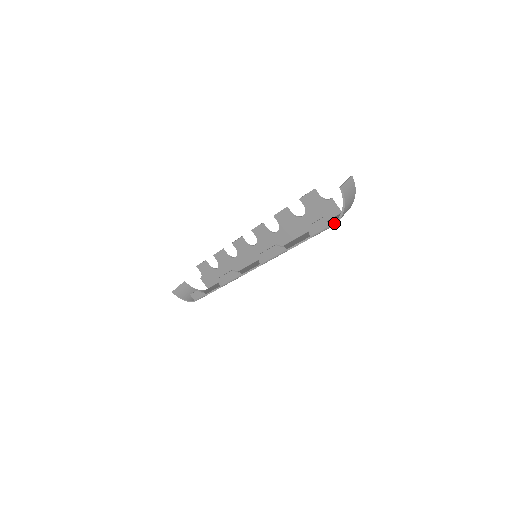
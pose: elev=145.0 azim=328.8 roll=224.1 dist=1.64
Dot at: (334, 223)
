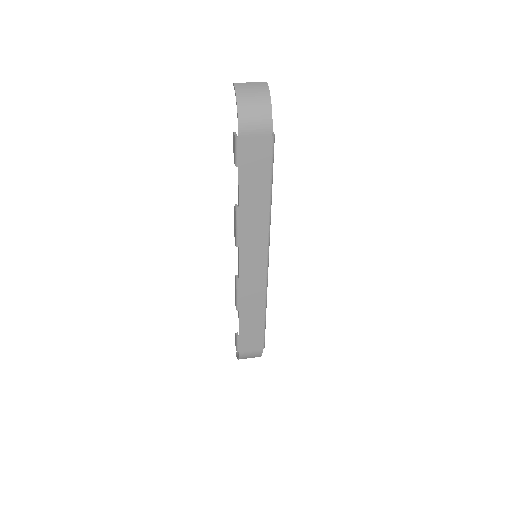
Dot at: (238, 130)
